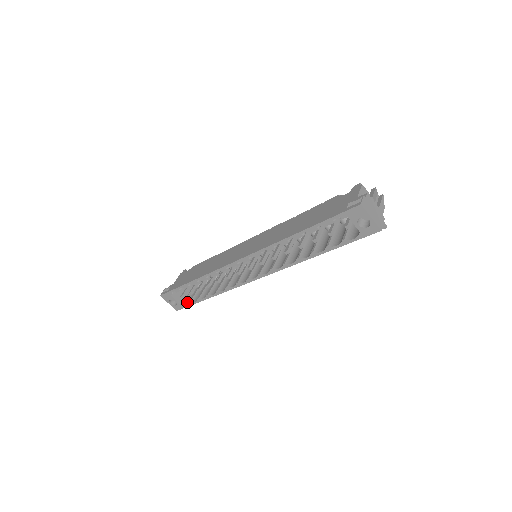
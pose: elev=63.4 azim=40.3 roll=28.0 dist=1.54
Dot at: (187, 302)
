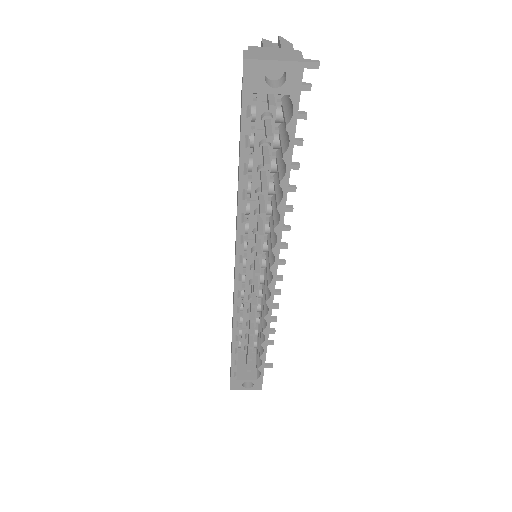
Dot at: (259, 371)
